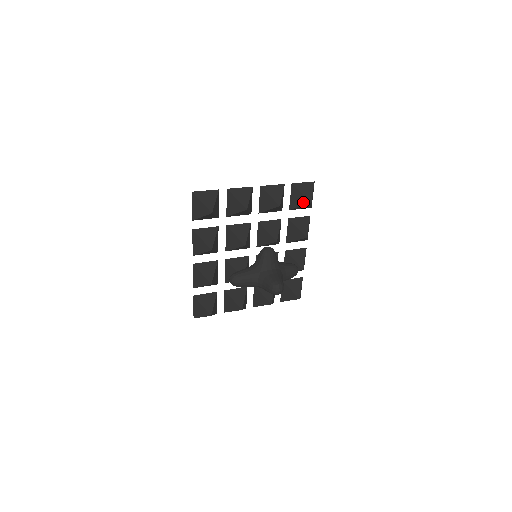
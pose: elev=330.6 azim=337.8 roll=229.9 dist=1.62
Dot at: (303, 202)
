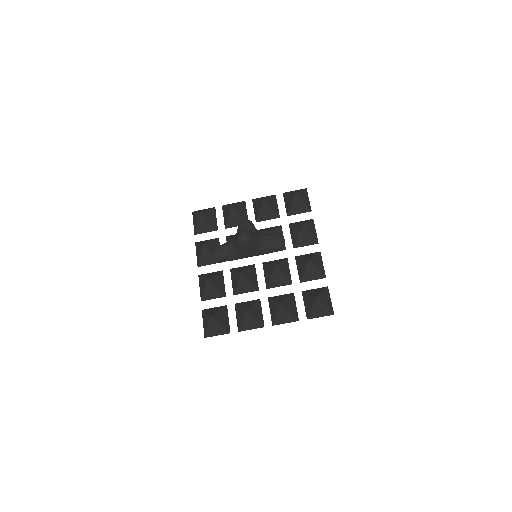
Dot at: (292, 198)
